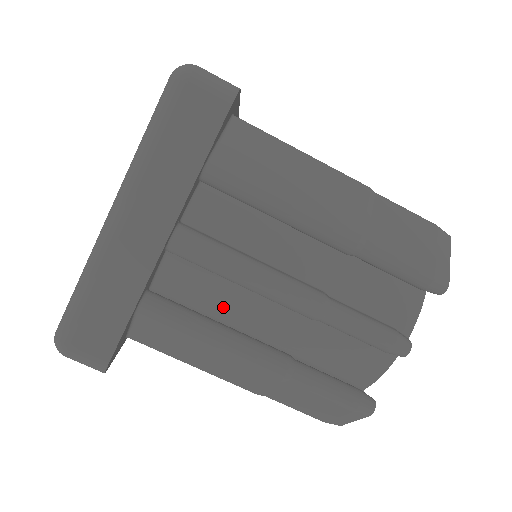
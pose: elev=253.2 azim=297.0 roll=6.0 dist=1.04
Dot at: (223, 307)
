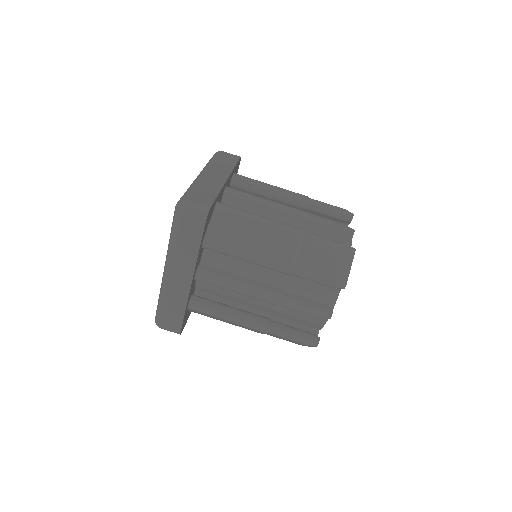
Dot at: occluded
